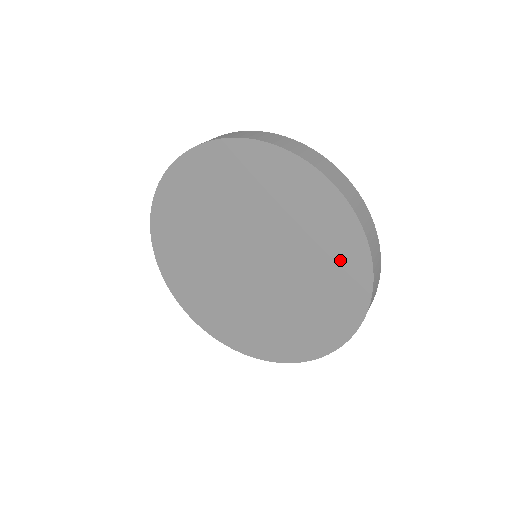
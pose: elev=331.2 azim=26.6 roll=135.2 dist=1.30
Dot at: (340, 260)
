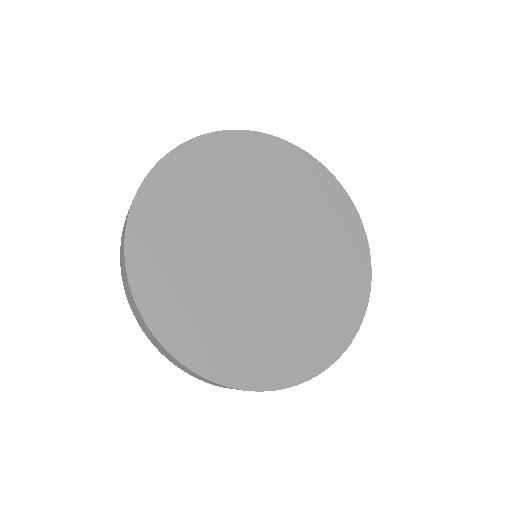
Dot at: (332, 321)
